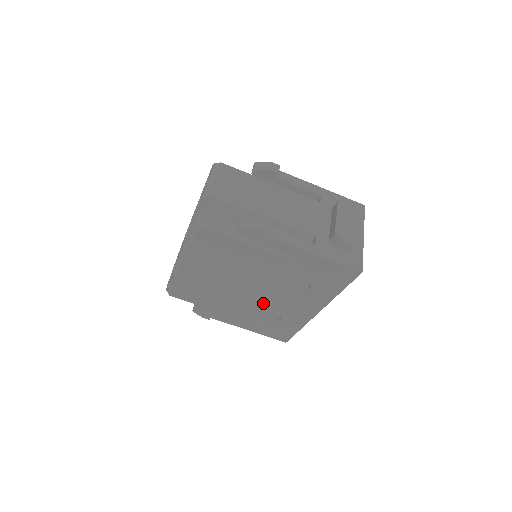
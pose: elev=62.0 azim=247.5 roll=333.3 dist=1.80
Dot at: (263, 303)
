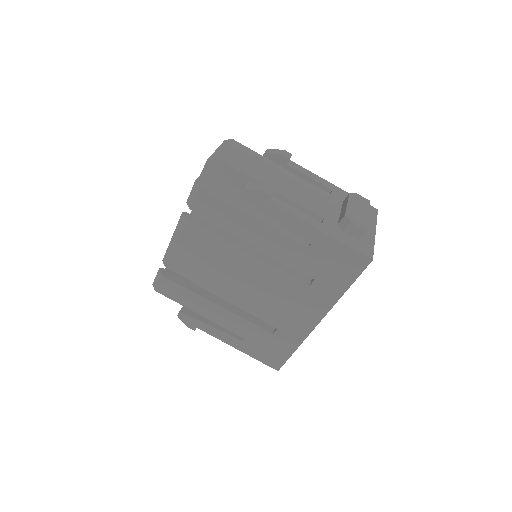
Dot at: (257, 306)
